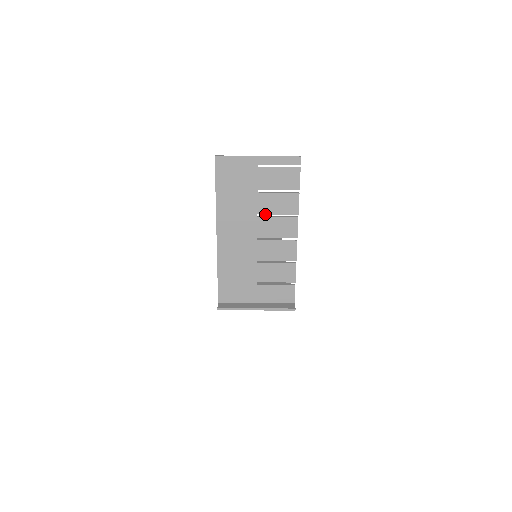
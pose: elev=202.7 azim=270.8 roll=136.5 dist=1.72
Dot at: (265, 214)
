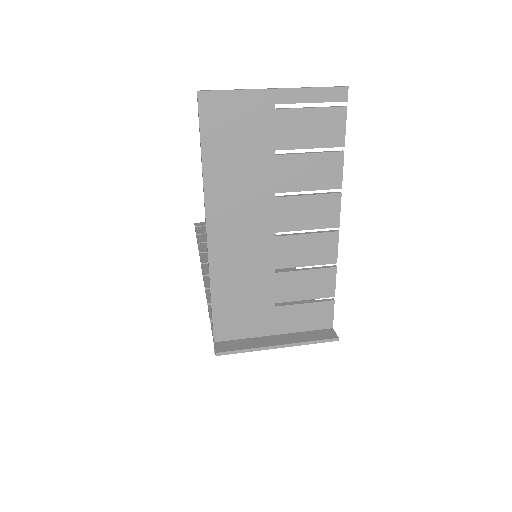
Dot at: occluded
